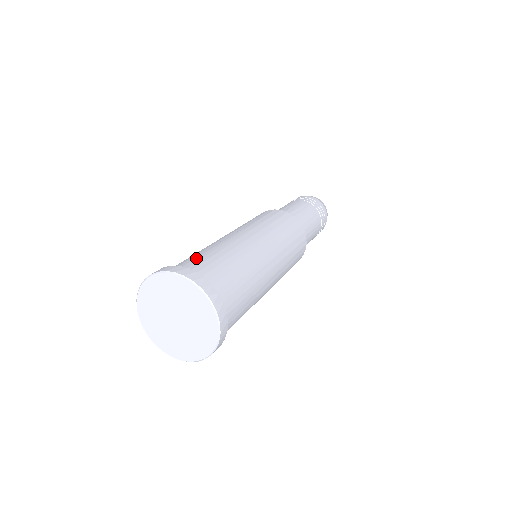
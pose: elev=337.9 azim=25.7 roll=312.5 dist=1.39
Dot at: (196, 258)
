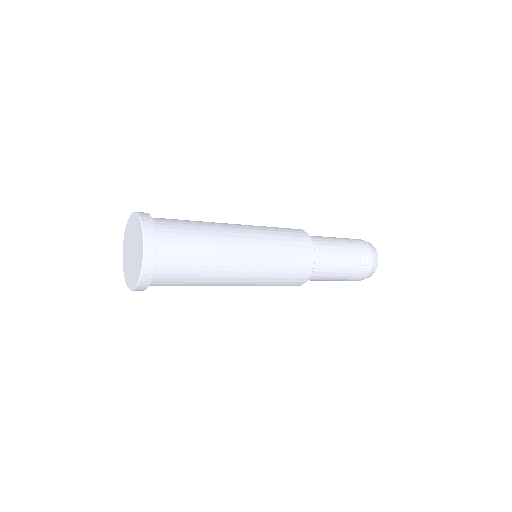
Dot at: (178, 223)
